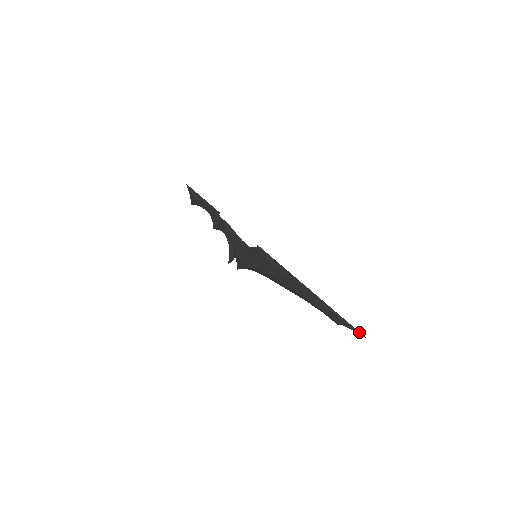
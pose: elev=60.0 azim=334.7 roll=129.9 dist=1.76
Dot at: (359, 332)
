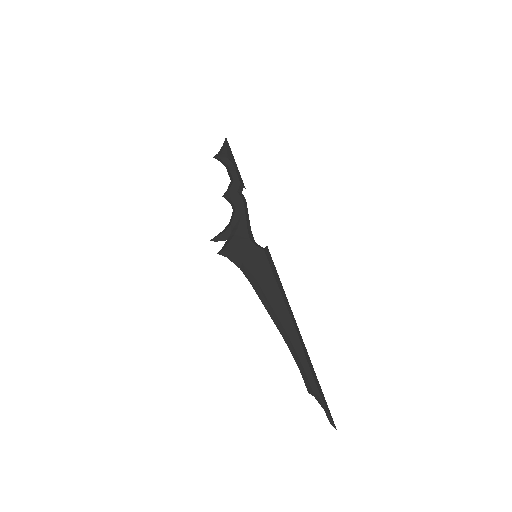
Dot at: (332, 418)
